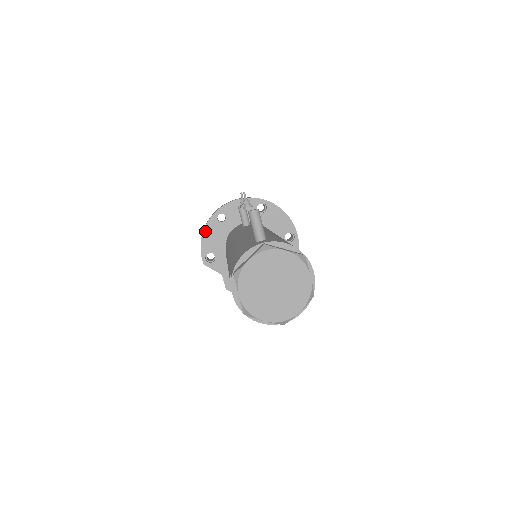
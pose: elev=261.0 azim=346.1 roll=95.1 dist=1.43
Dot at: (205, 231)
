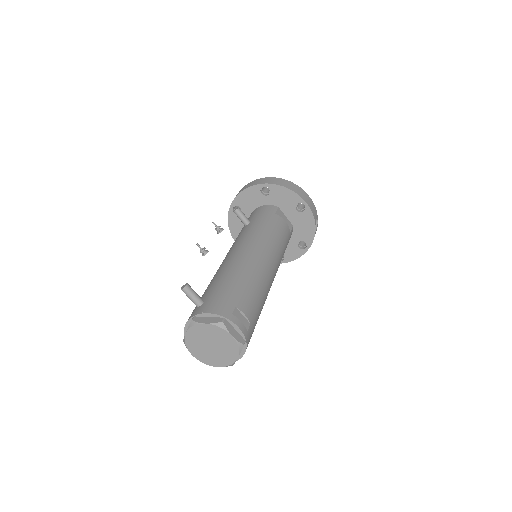
Dot at: (229, 224)
